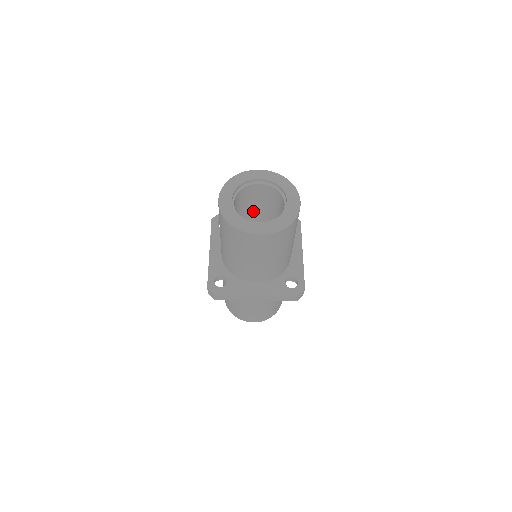
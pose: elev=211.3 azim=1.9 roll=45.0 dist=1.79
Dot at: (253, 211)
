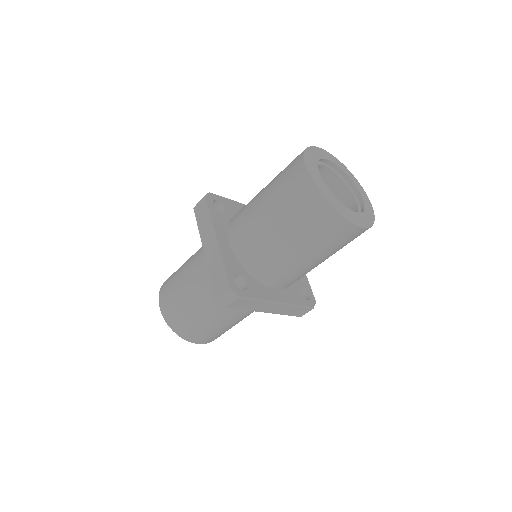
Dot at: occluded
